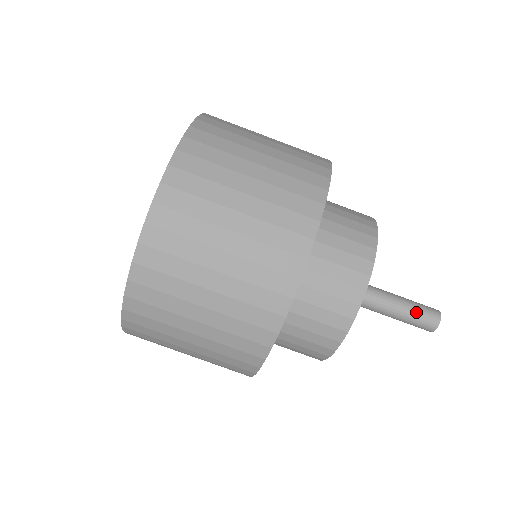
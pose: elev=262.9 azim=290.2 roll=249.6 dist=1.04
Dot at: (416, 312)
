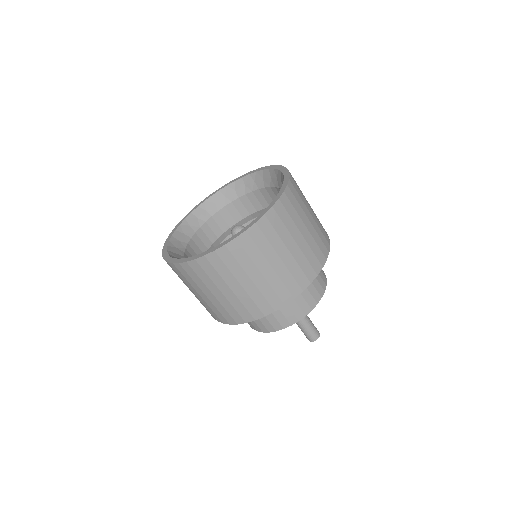
Dot at: (304, 332)
